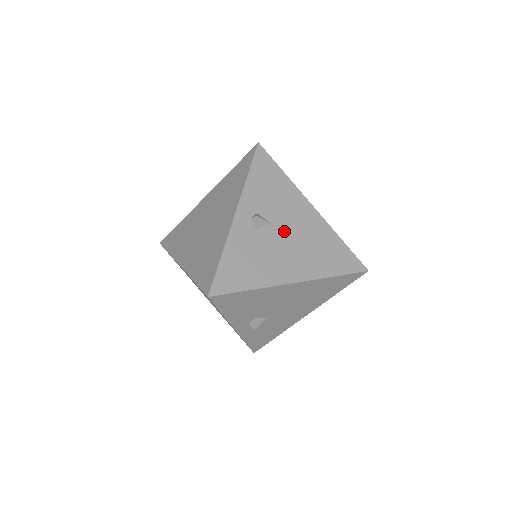
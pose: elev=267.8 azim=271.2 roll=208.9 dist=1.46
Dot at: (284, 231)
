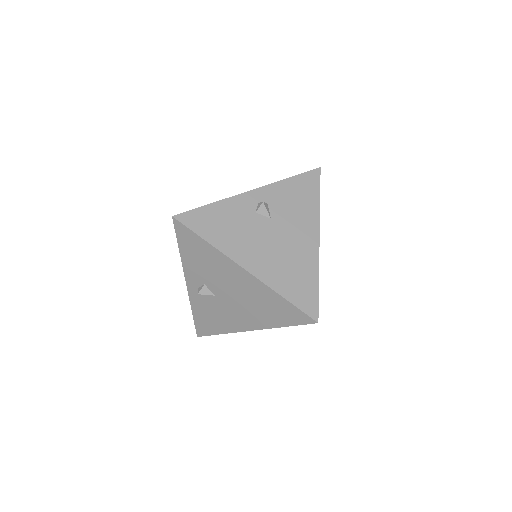
Dot at: (276, 232)
